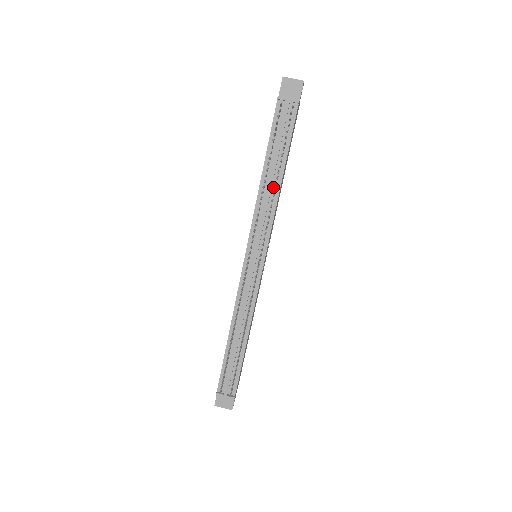
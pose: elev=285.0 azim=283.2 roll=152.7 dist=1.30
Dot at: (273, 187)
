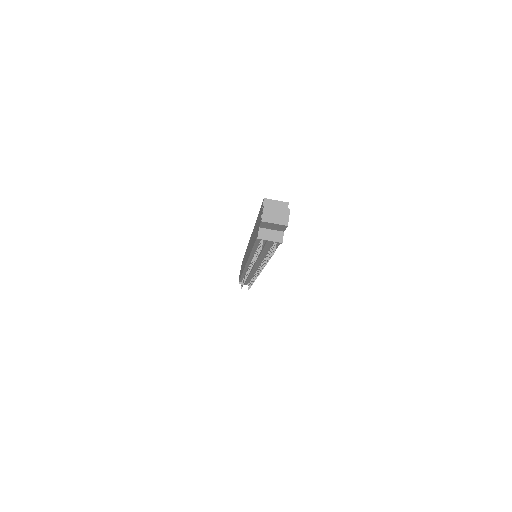
Dot at: (263, 256)
